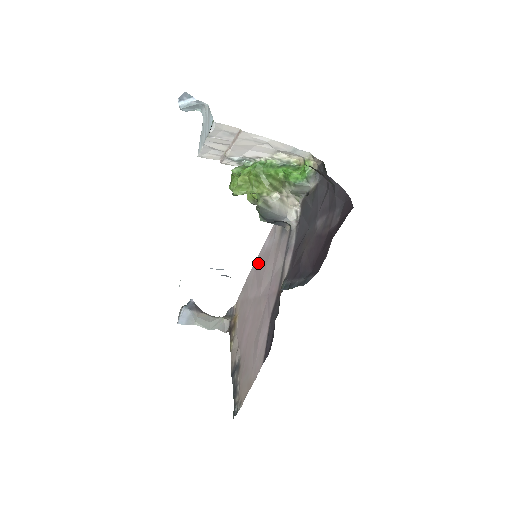
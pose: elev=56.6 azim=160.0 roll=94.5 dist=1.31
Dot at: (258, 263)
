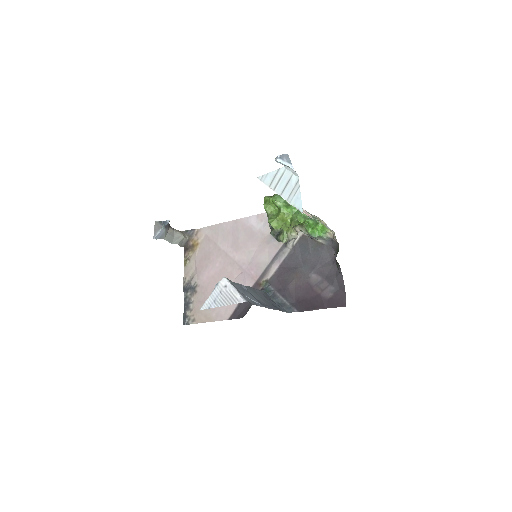
Dot at: (238, 226)
